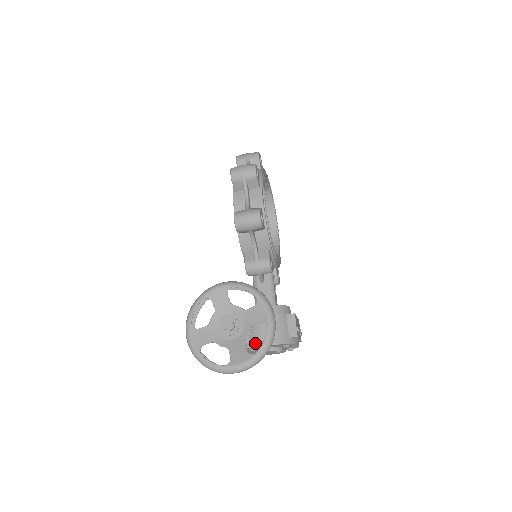
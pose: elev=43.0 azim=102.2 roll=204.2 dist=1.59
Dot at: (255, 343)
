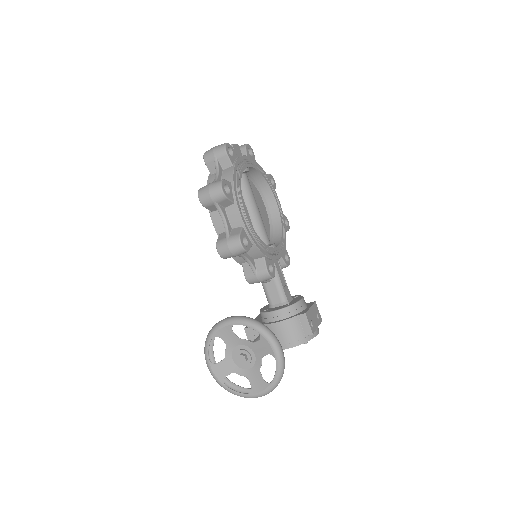
Dot at: occluded
